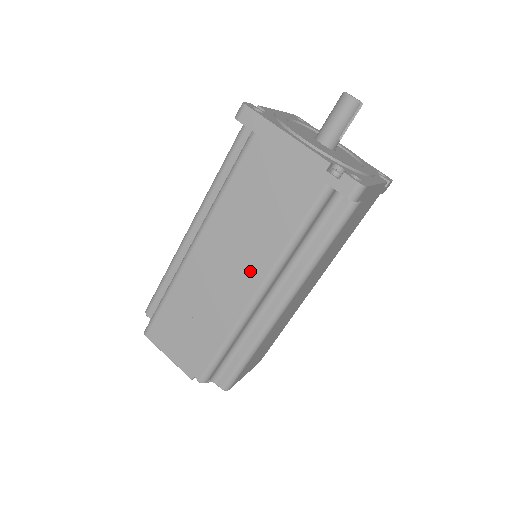
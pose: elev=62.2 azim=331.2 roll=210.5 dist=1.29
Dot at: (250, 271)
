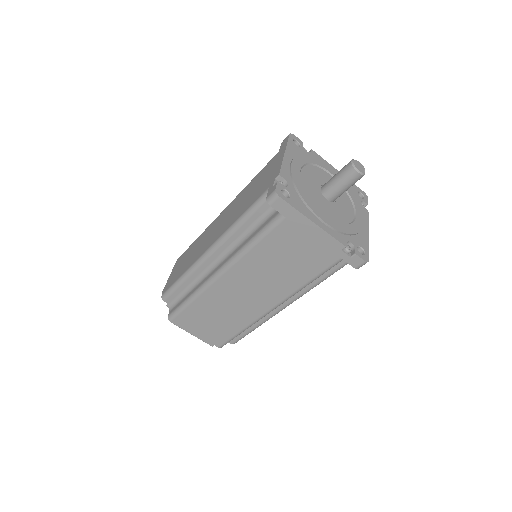
Dot at: (269, 297)
